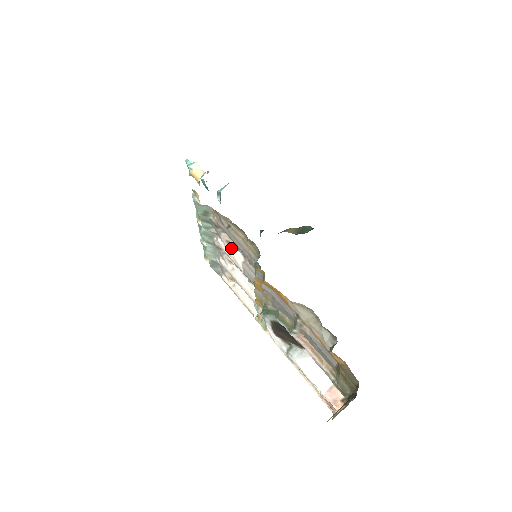
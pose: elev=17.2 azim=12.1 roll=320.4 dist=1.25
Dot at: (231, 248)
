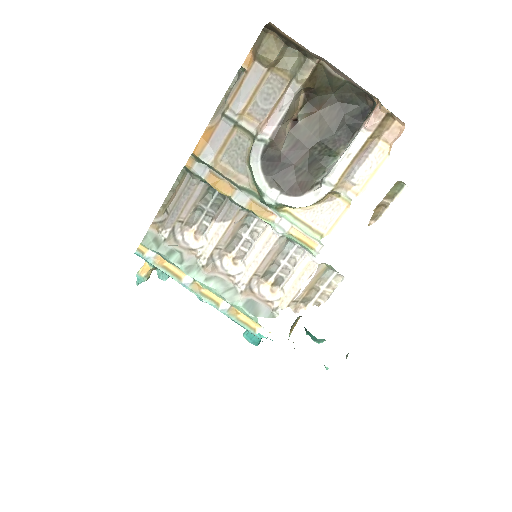
Dot at: (204, 237)
